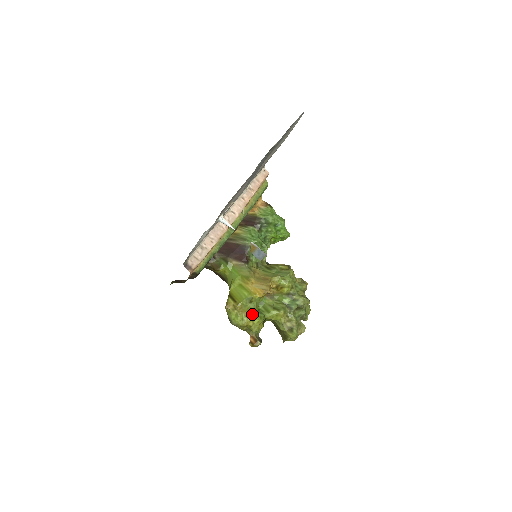
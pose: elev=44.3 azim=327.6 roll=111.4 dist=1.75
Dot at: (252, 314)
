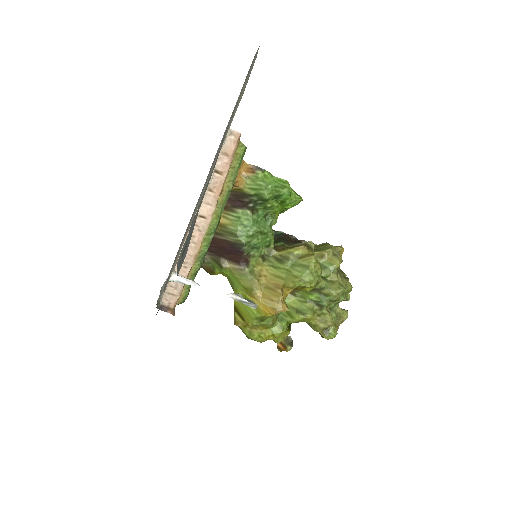
Dot at: (270, 327)
